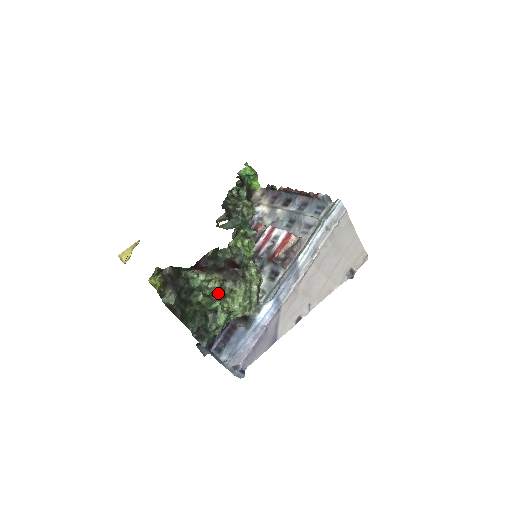
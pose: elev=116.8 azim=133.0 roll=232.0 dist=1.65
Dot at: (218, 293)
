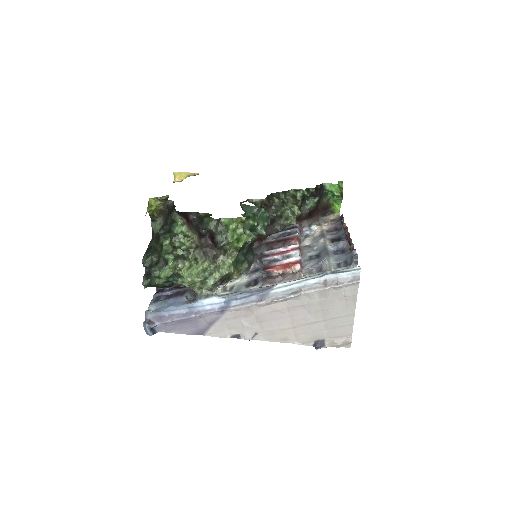
Dot at: (181, 250)
